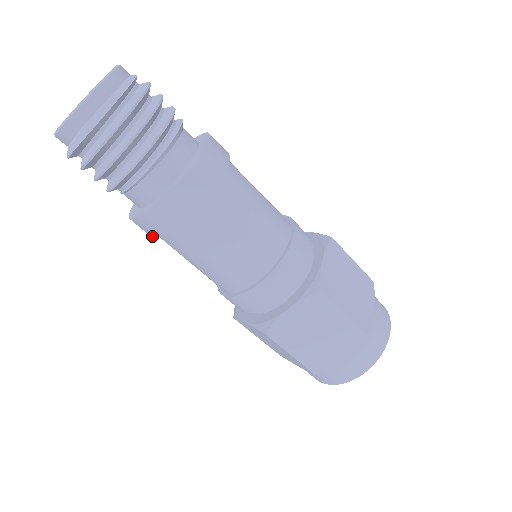
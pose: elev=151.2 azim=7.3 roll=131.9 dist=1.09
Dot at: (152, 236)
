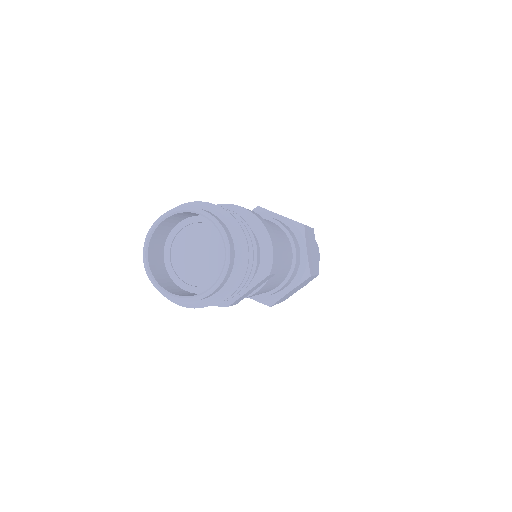
Dot at: occluded
